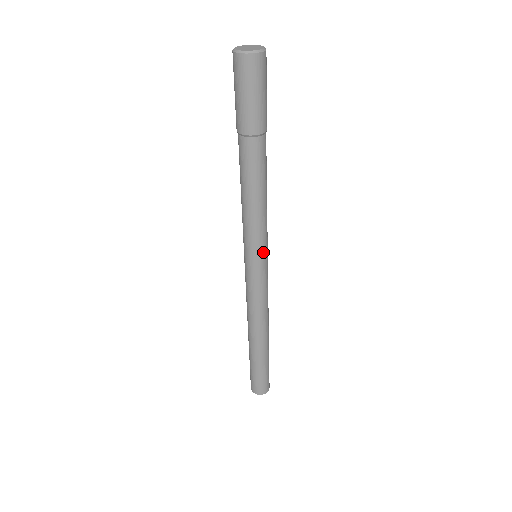
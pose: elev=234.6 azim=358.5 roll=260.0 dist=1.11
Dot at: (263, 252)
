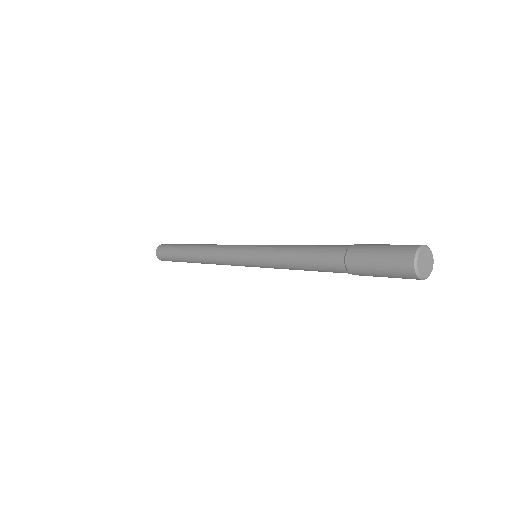
Dot at: (262, 267)
